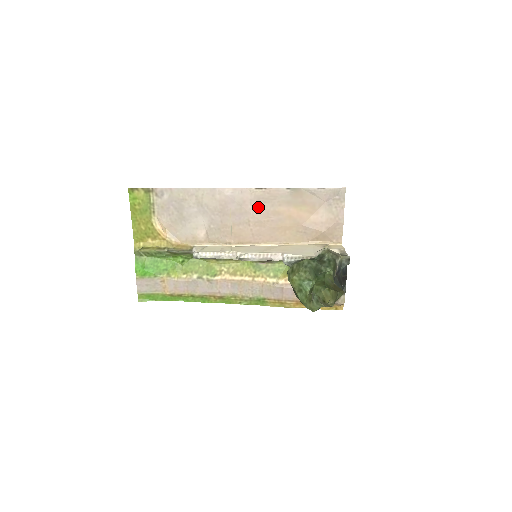
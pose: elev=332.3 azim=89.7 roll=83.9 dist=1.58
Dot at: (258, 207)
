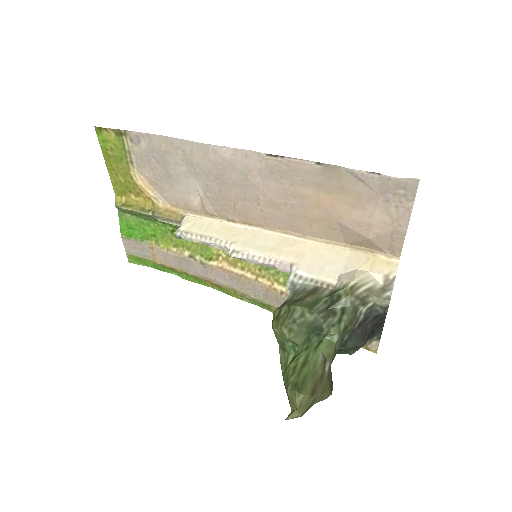
Dot at: (271, 182)
